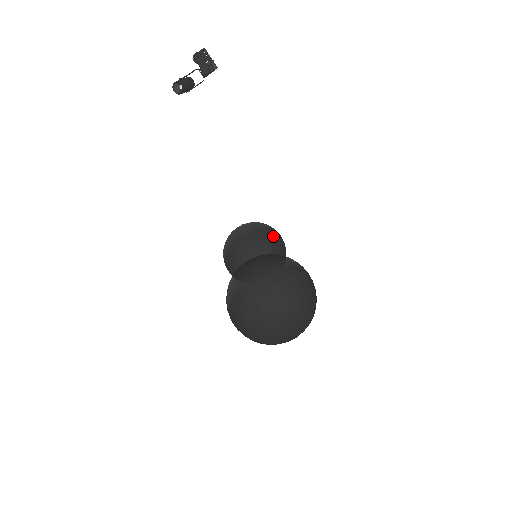
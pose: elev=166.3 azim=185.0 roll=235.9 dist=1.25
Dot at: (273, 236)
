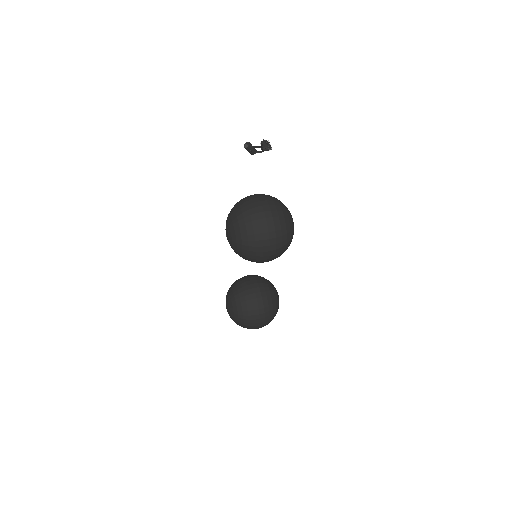
Dot at: (272, 284)
